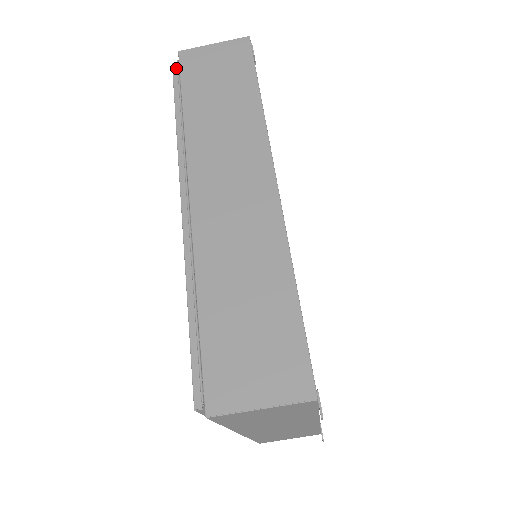
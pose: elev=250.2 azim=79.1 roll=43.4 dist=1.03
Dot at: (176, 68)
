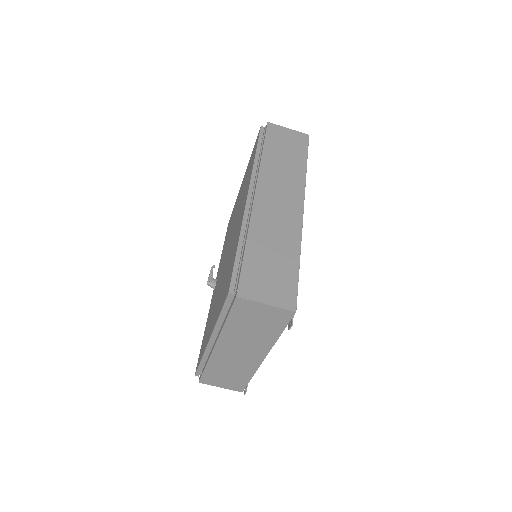
Dot at: (263, 130)
